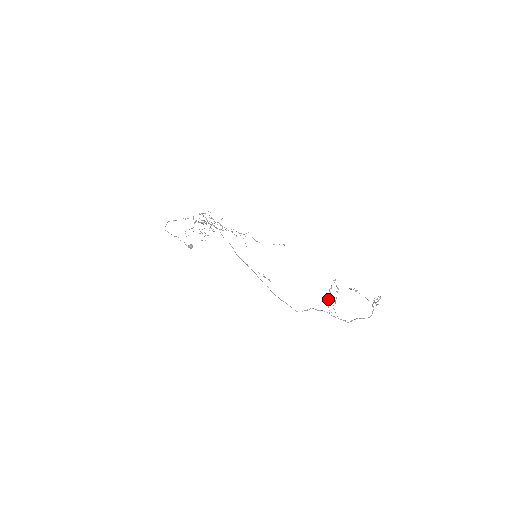
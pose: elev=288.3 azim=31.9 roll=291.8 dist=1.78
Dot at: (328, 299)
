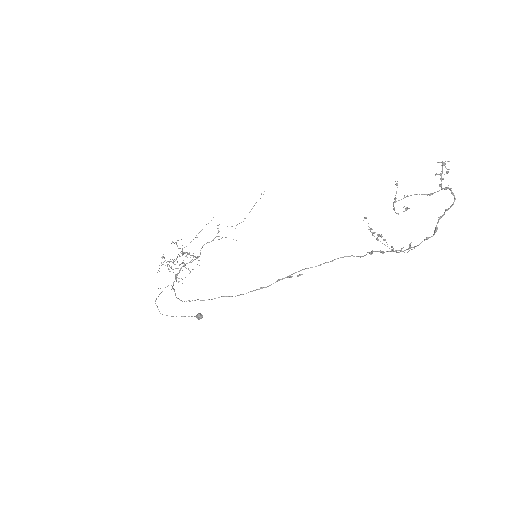
Dot at: occluded
